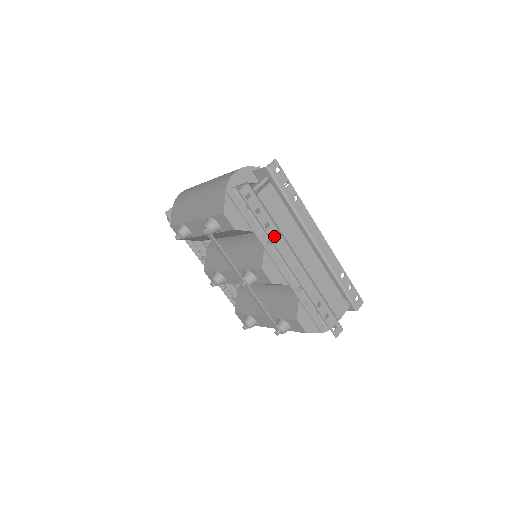
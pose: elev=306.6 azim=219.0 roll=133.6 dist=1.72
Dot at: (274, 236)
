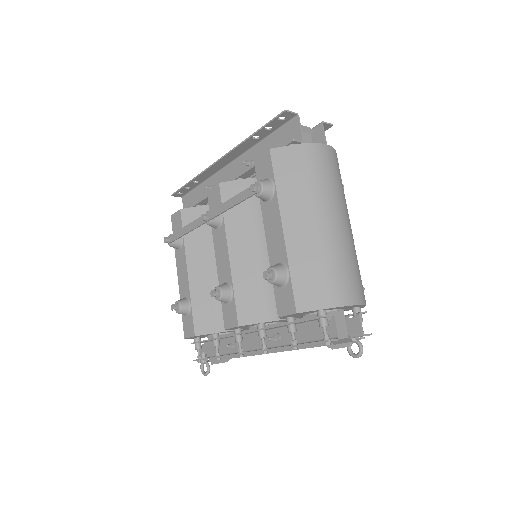
Dot at: (202, 176)
